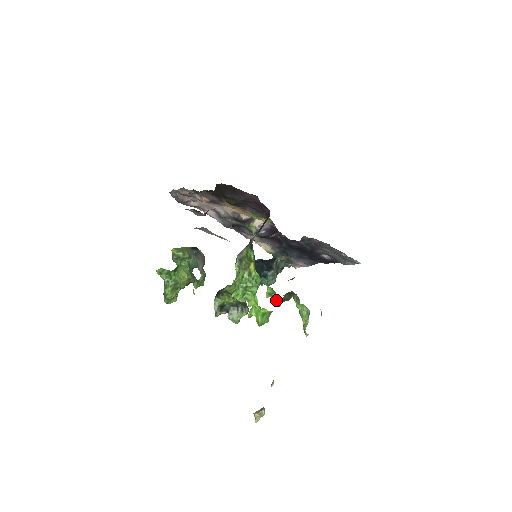
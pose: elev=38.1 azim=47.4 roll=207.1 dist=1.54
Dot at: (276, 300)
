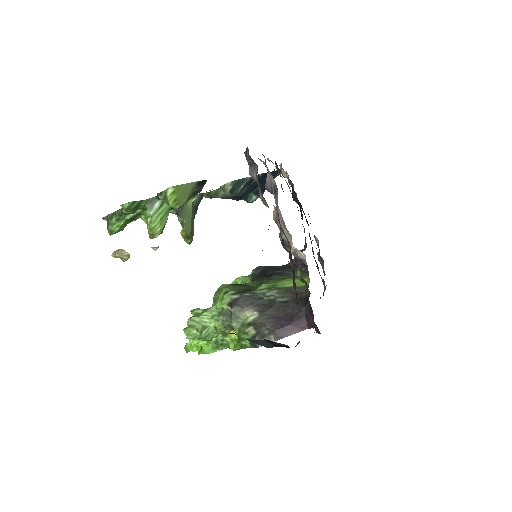
Dot at: occluded
